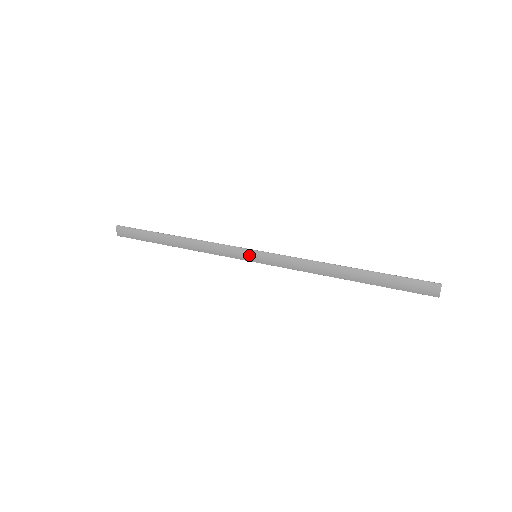
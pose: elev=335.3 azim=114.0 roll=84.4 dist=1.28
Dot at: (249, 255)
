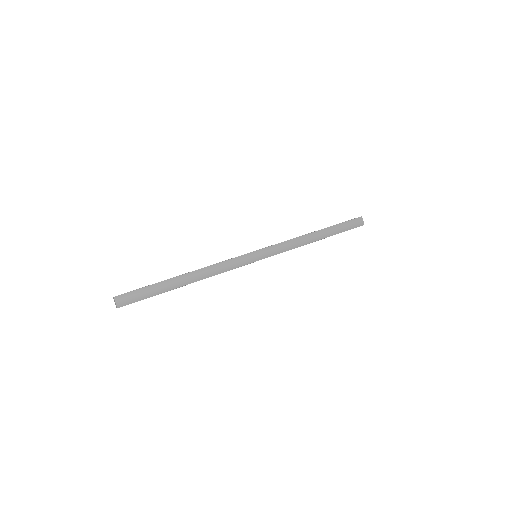
Dot at: (252, 257)
